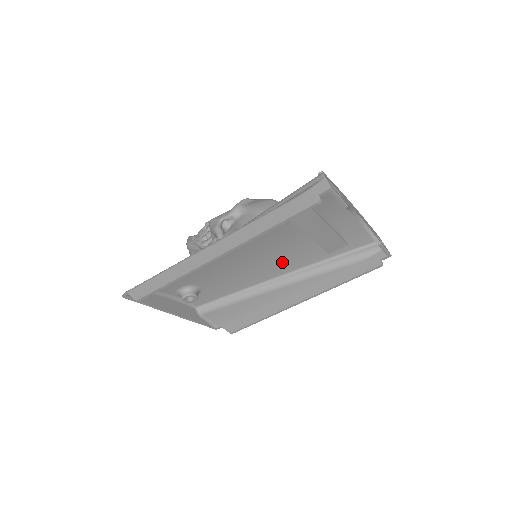
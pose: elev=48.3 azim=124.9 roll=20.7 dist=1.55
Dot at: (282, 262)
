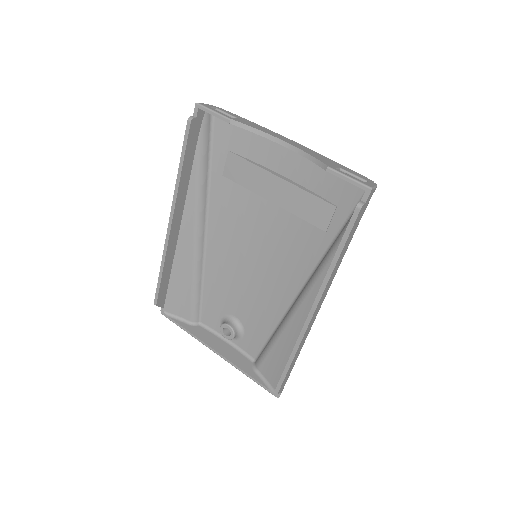
Dot at: (289, 263)
